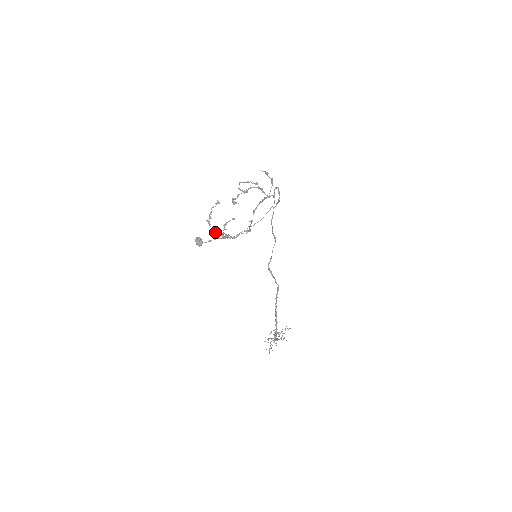
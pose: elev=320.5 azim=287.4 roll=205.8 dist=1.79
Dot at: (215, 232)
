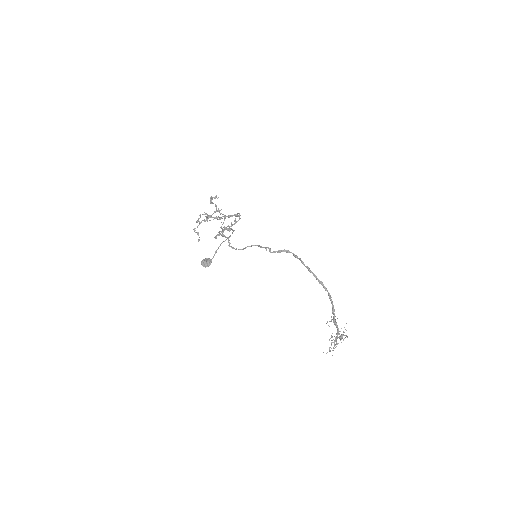
Dot at: (220, 217)
